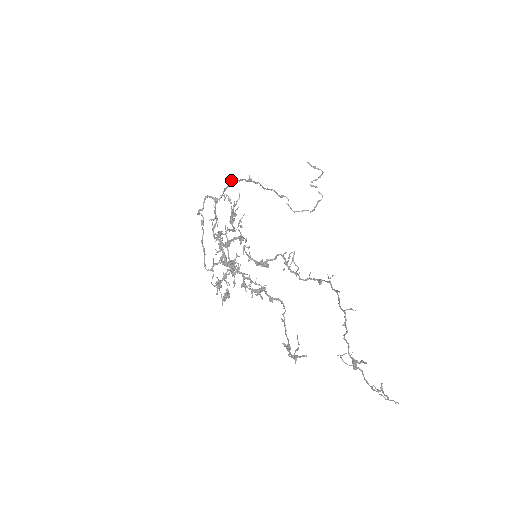
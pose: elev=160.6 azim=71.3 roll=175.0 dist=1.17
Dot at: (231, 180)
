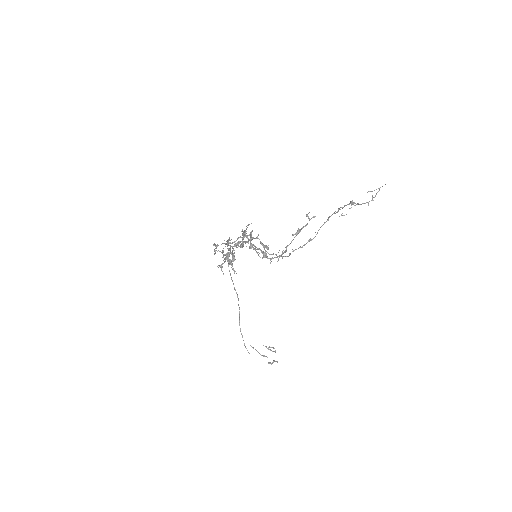
Dot at: occluded
